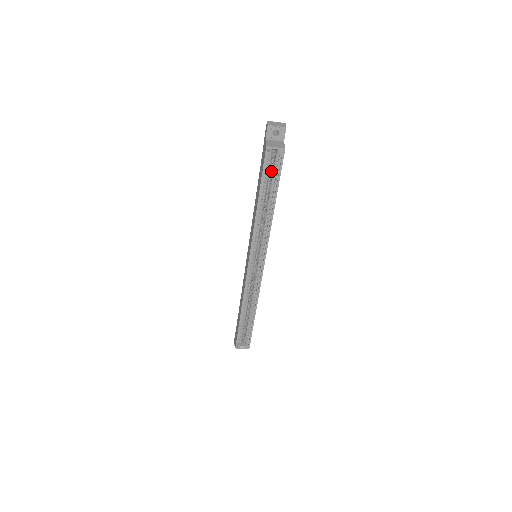
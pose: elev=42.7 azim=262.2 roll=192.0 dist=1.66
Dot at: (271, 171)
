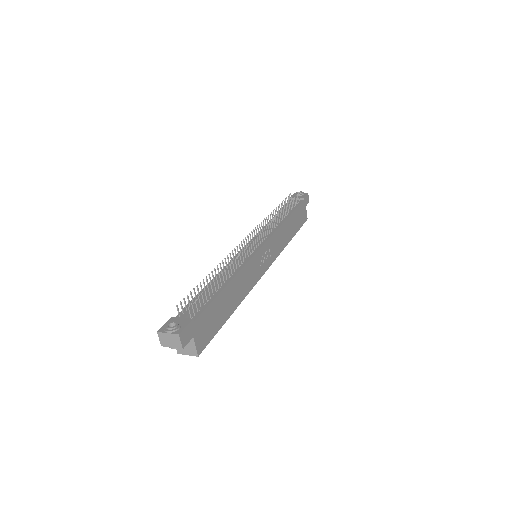
Dot at: occluded
